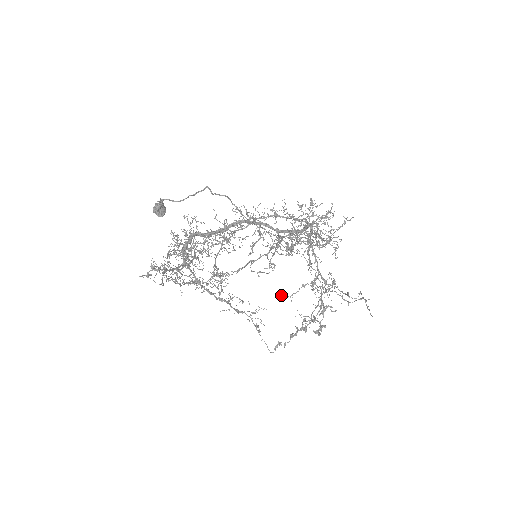
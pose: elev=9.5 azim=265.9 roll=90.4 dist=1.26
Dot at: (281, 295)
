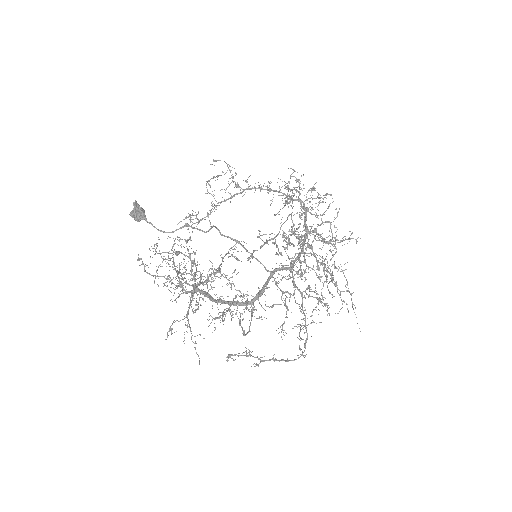
Dot at: (259, 231)
